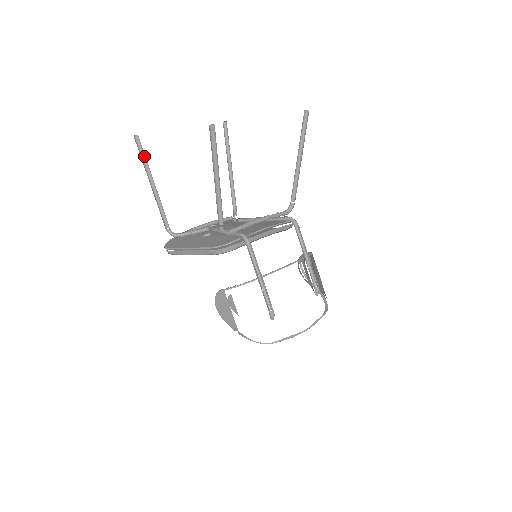
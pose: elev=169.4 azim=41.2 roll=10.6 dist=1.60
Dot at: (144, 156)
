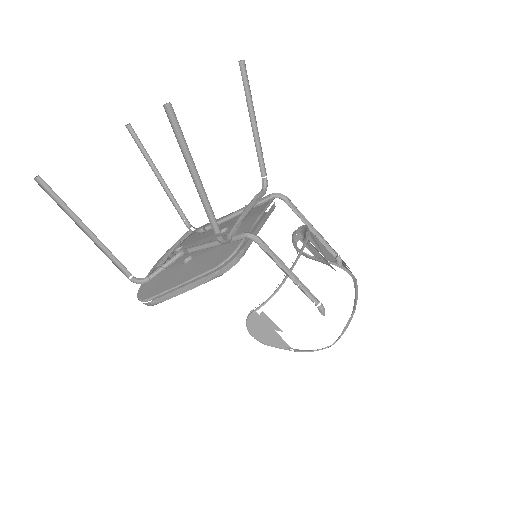
Dot at: (59, 200)
